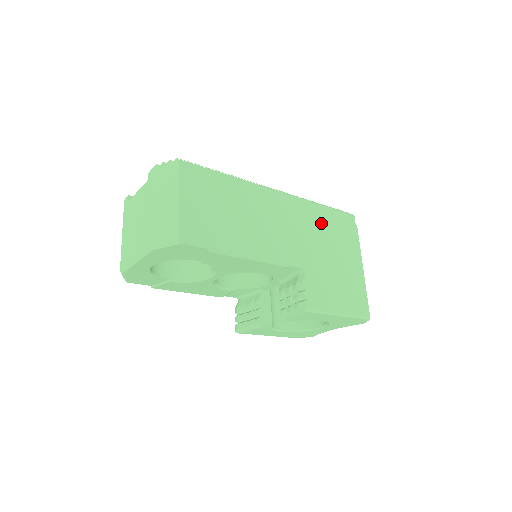
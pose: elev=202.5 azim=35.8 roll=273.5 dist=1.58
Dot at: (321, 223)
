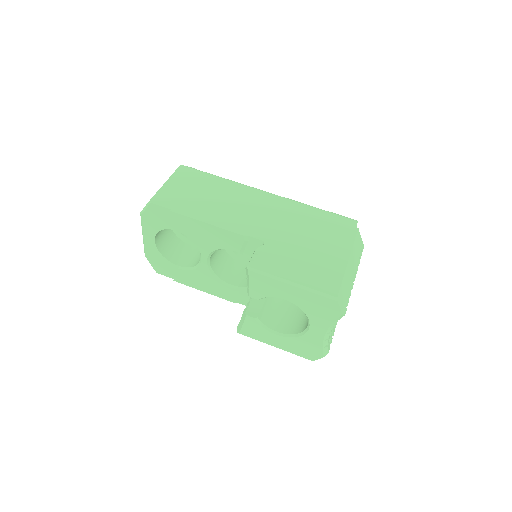
Dot at: (306, 218)
